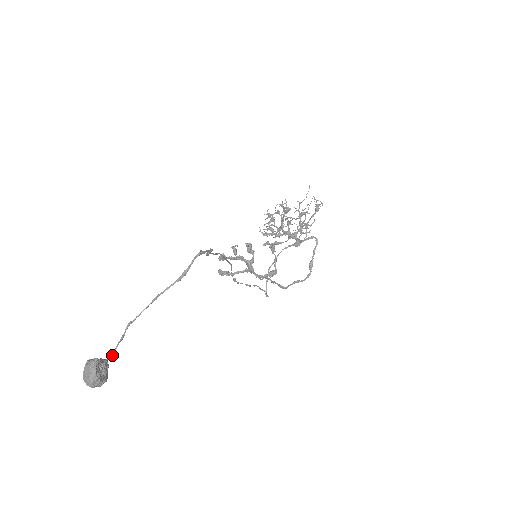
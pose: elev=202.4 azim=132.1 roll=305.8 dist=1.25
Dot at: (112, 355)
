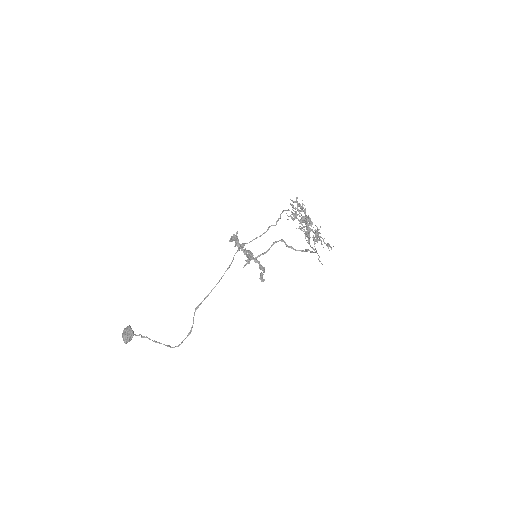
Dot at: (135, 335)
